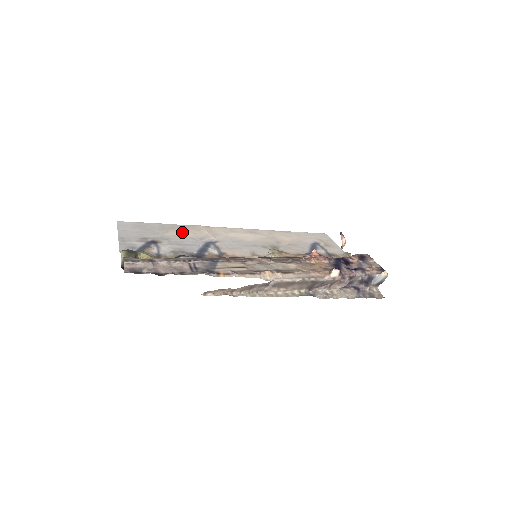
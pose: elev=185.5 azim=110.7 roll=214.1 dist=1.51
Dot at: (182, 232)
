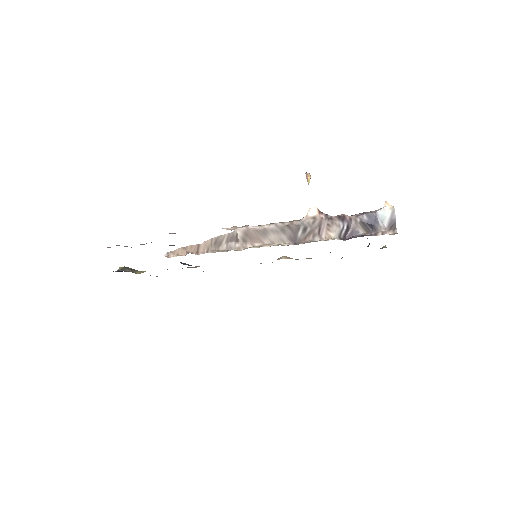
Dot at: occluded
